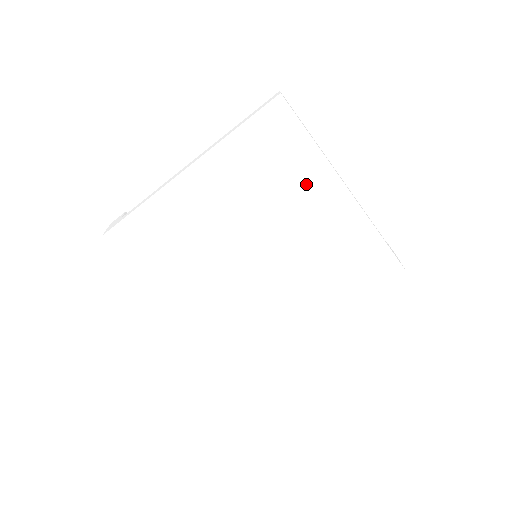
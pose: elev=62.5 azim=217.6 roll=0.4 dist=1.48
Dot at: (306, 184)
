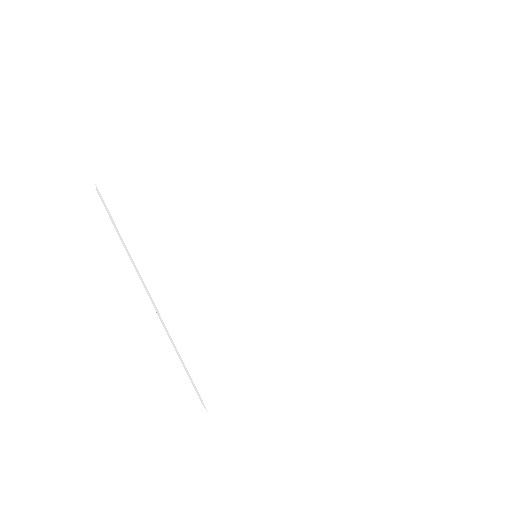
Dot at: (319, 185)
